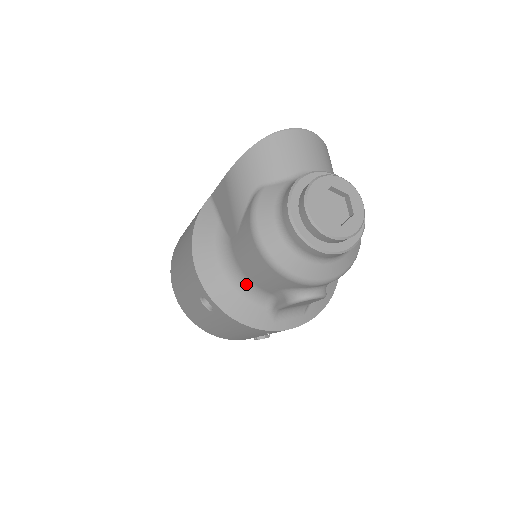
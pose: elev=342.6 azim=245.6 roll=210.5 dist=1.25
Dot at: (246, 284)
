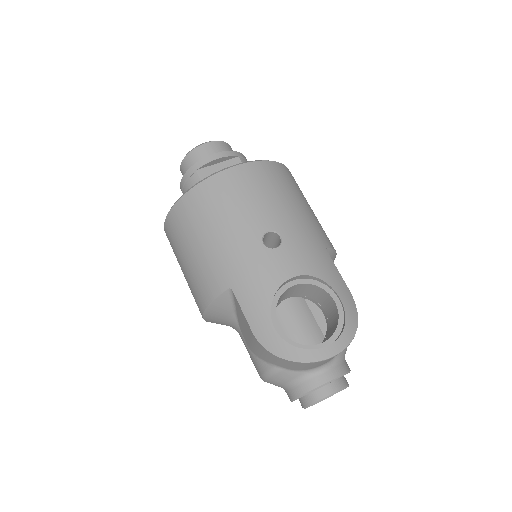
Dot at: occluded
